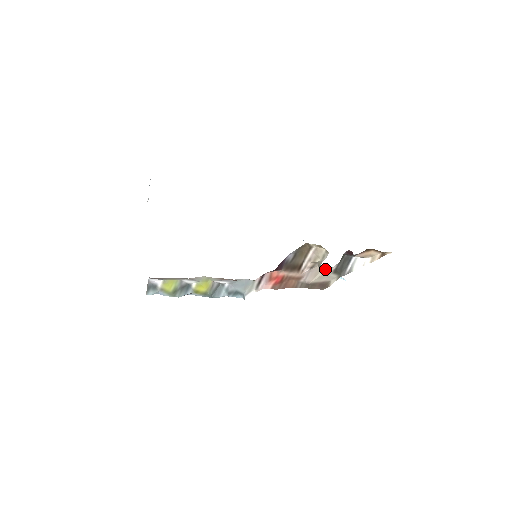
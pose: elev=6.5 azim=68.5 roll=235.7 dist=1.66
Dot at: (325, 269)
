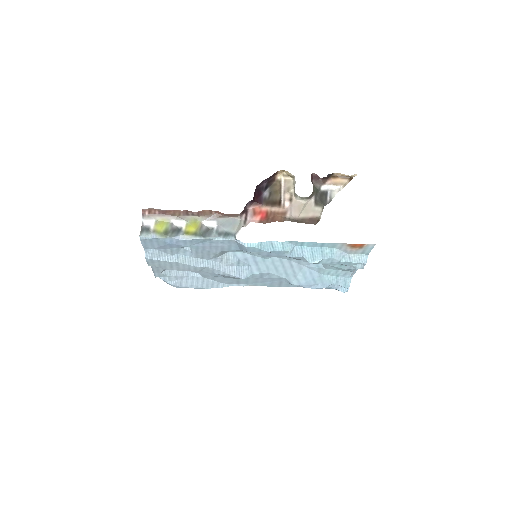
Dot at: (306, 203)
